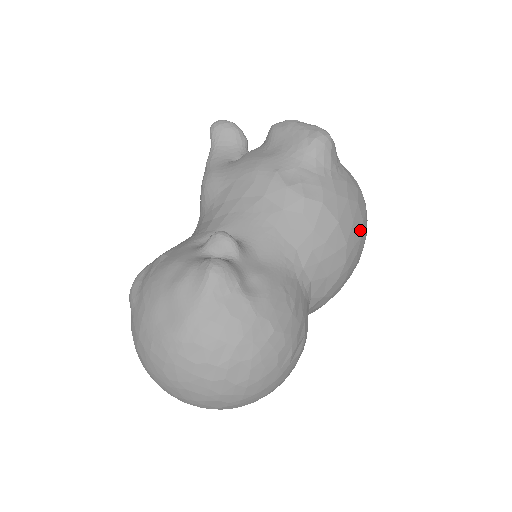
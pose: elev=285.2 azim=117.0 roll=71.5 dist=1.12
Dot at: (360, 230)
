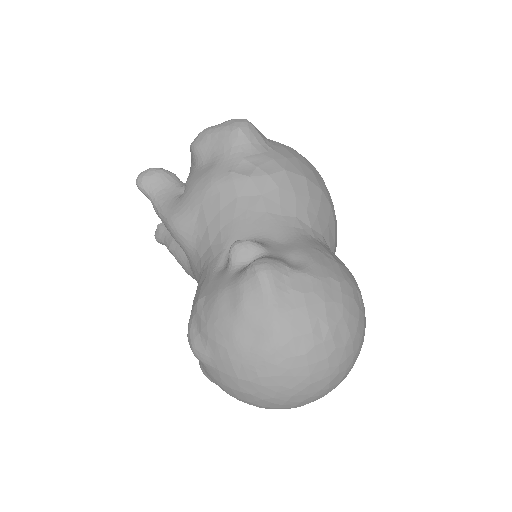
Dot at: (319, 176)
